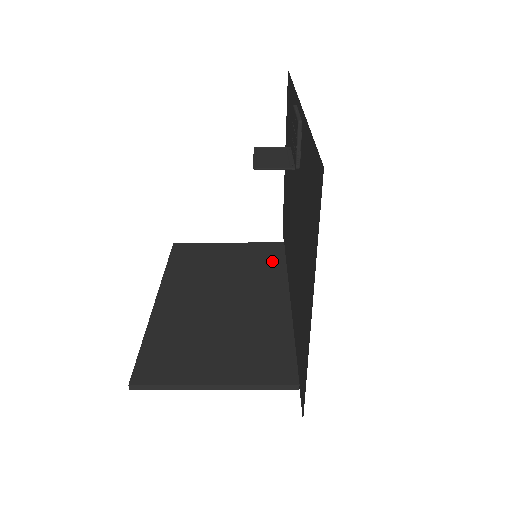
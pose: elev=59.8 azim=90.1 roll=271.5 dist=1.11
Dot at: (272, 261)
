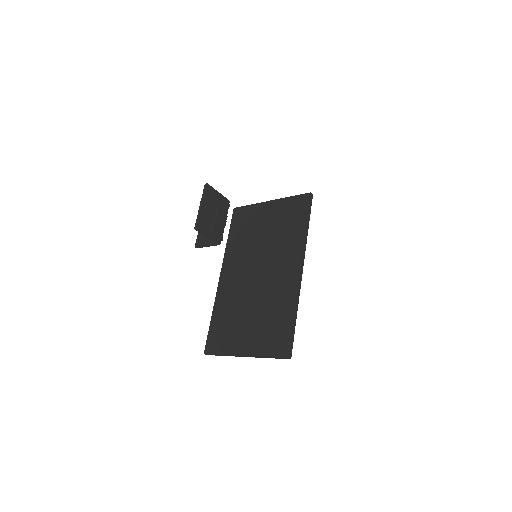
Dot at: (296, 222)
